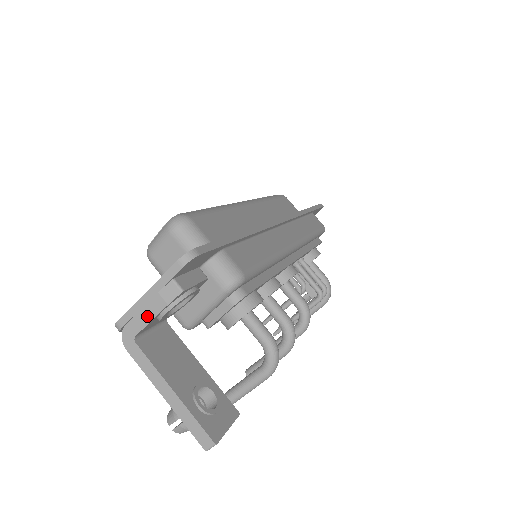
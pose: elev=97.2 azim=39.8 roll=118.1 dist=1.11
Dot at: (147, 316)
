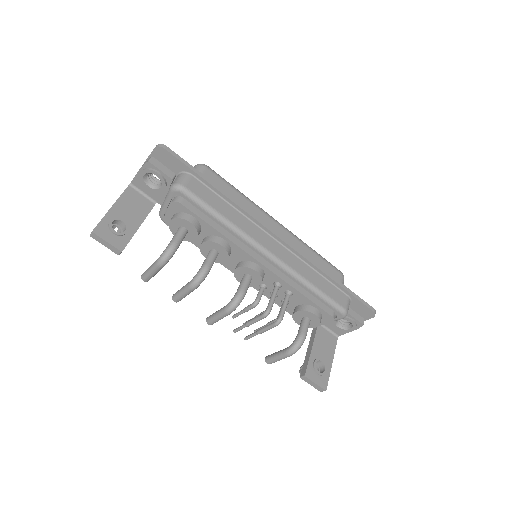
Dot at: (138, 172)
